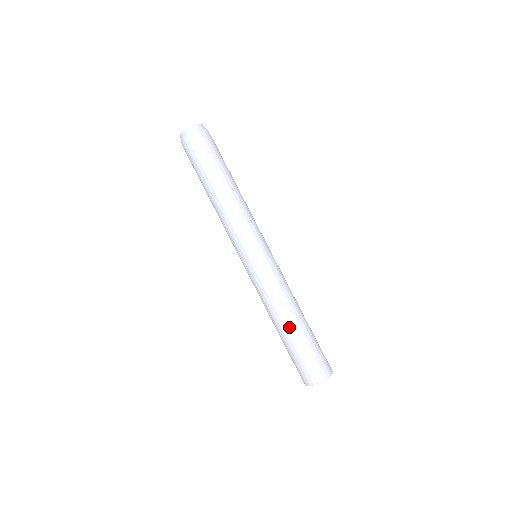
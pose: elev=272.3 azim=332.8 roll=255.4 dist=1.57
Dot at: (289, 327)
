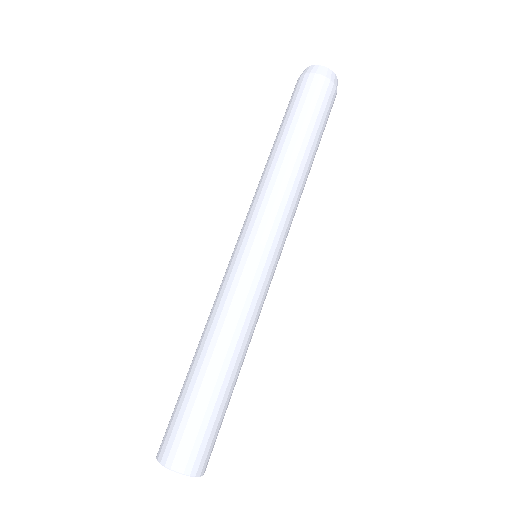
Dot at: (195, 360)
